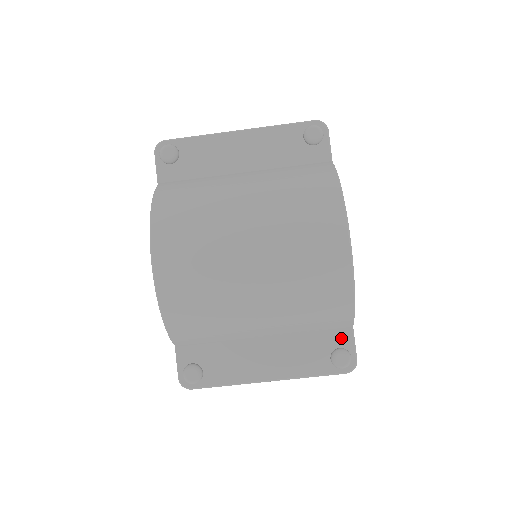
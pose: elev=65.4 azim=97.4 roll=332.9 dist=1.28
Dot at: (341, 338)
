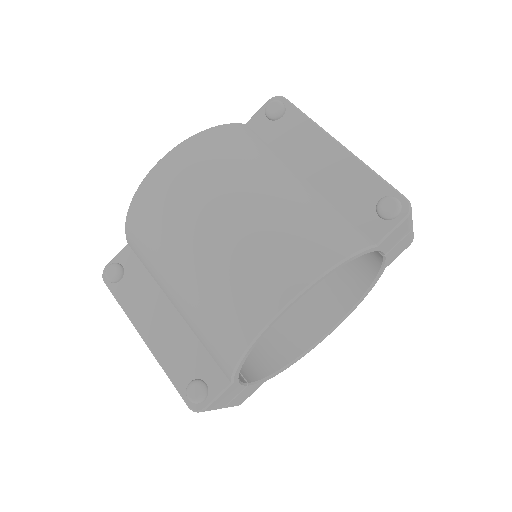
Dot at: (215, 379)
